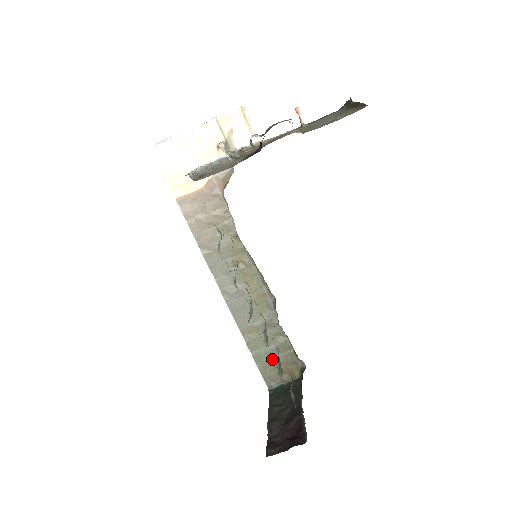
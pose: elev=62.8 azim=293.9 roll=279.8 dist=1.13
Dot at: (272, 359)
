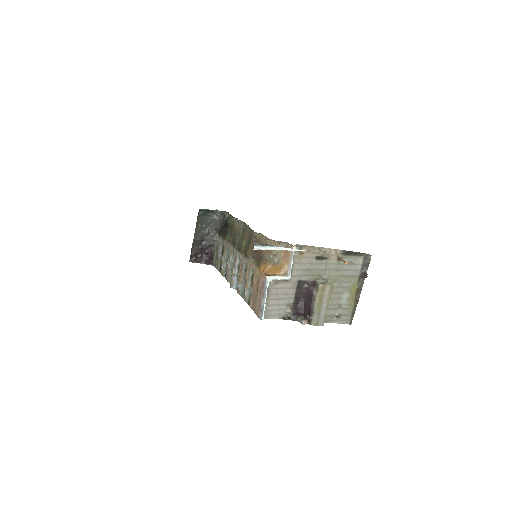
Dot at: occluded
